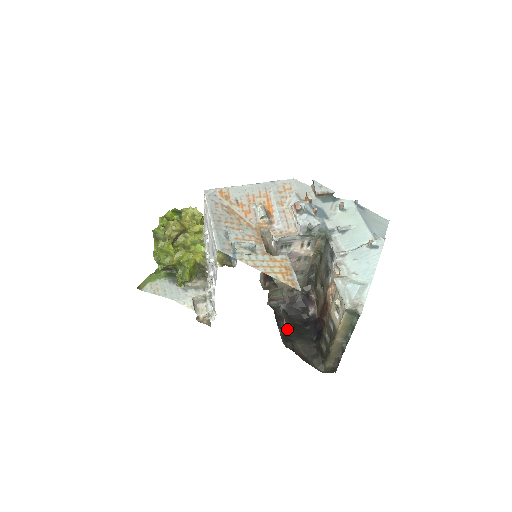
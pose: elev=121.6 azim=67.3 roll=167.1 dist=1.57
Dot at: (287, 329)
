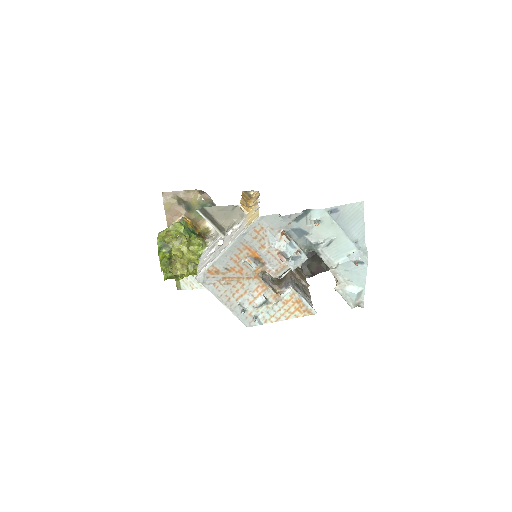
Dot at: occluded
